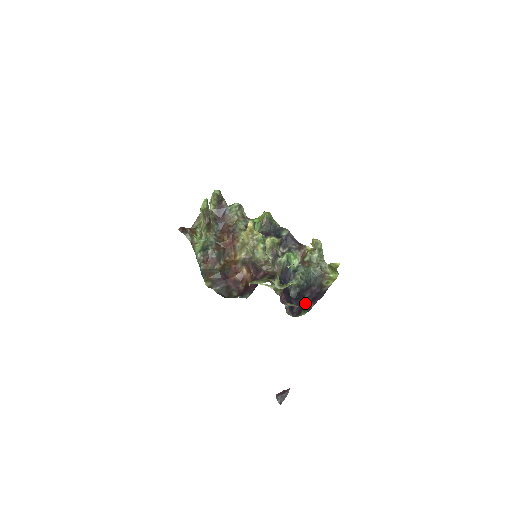
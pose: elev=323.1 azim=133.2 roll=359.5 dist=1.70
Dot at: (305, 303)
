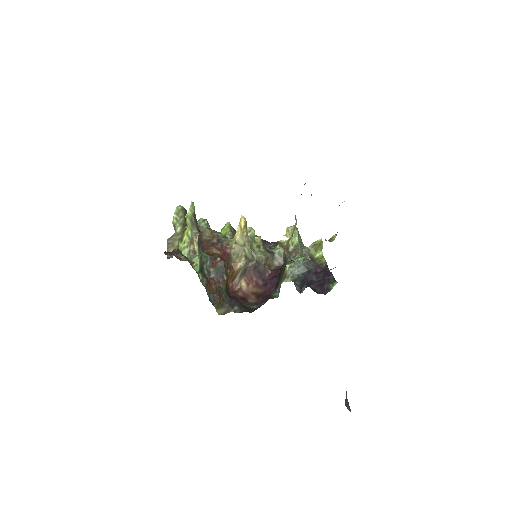
Dot at: (322, 281)
